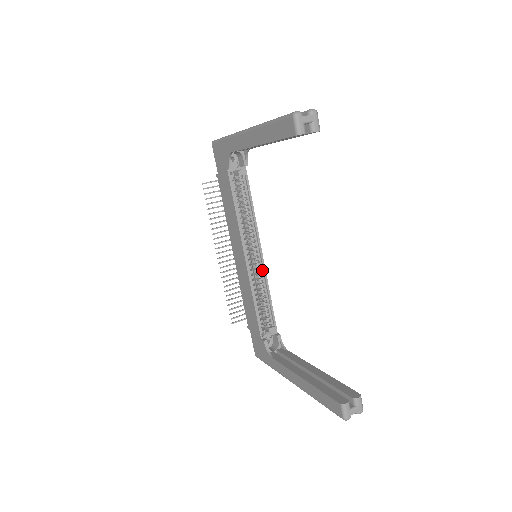
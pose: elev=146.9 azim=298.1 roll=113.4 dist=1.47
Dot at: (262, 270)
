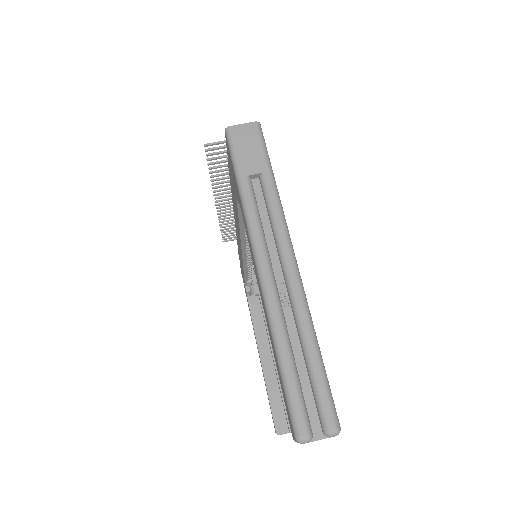
Dot at: occluded
